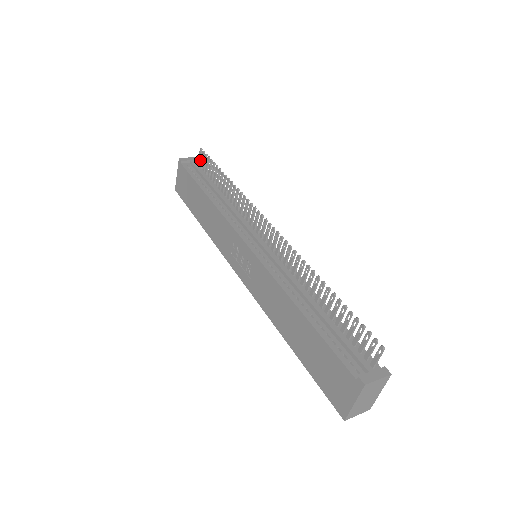
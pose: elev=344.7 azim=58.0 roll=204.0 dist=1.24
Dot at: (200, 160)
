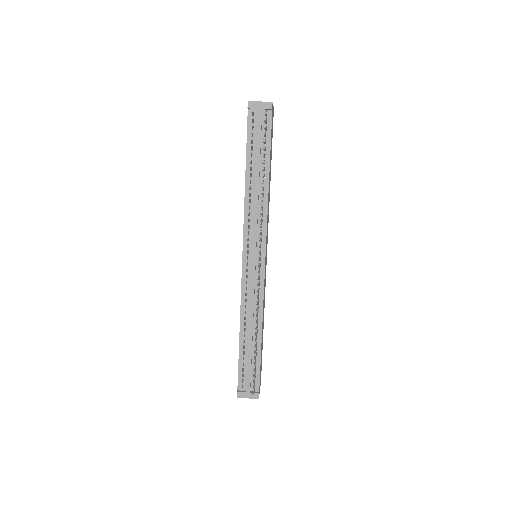
Dot at: (266, 115)
